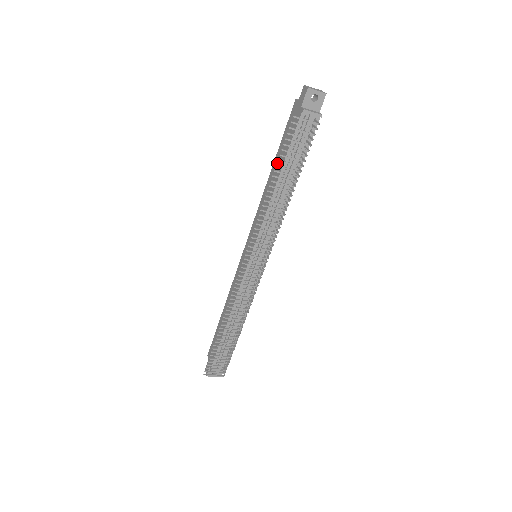
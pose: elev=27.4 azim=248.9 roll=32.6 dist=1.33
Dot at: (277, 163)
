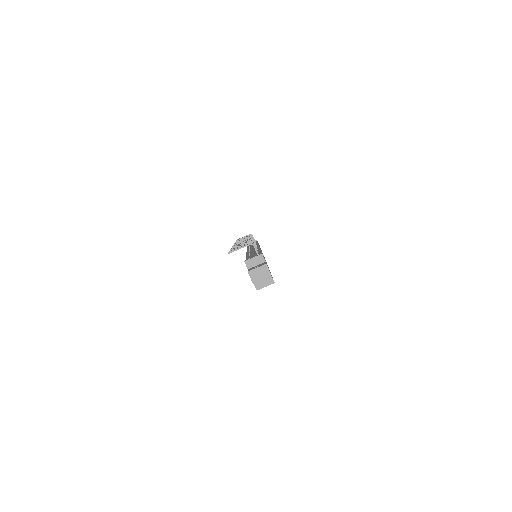
Dot at: occluded
